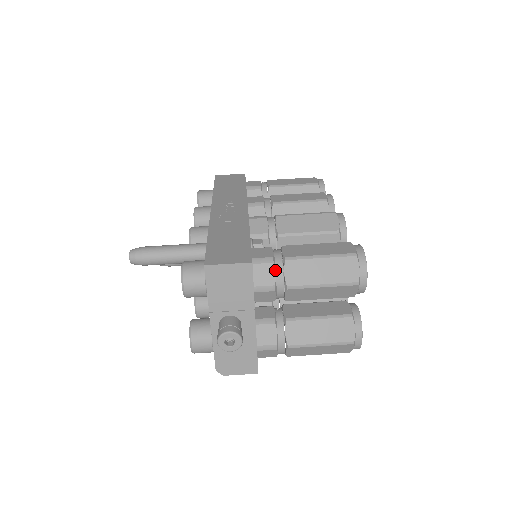
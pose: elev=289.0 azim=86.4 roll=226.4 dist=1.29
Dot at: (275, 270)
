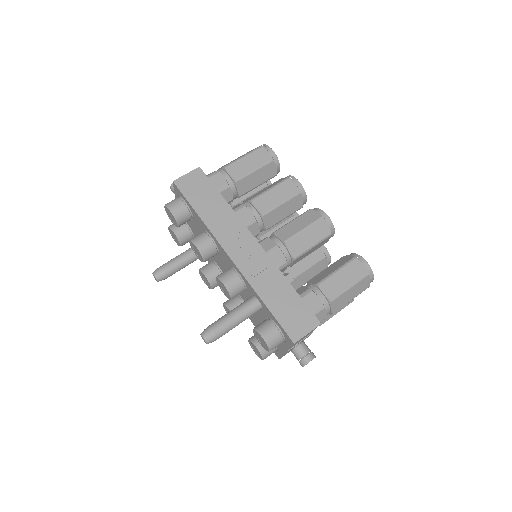
Dot at: (326, 311)
